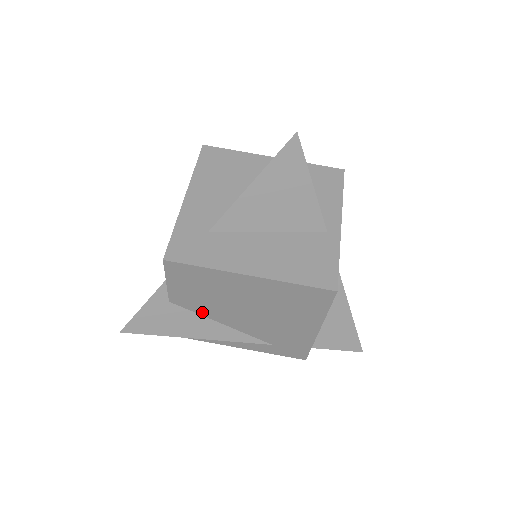
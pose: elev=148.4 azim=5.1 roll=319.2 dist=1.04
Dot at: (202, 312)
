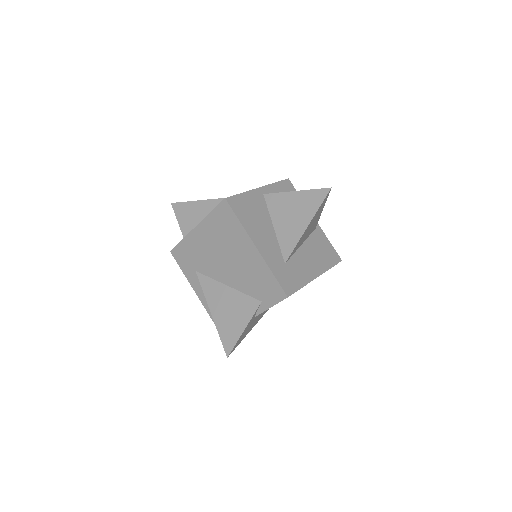
Dot at: occluded
